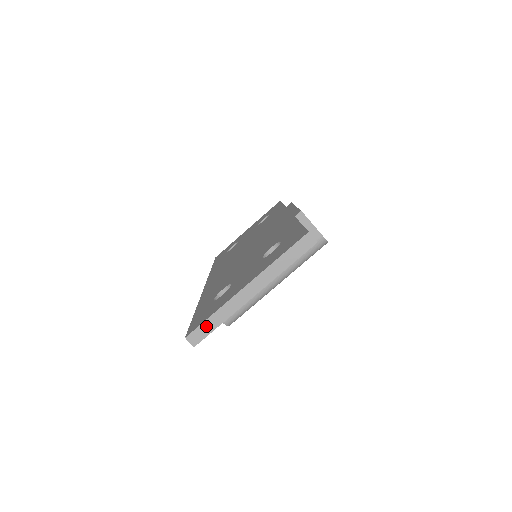
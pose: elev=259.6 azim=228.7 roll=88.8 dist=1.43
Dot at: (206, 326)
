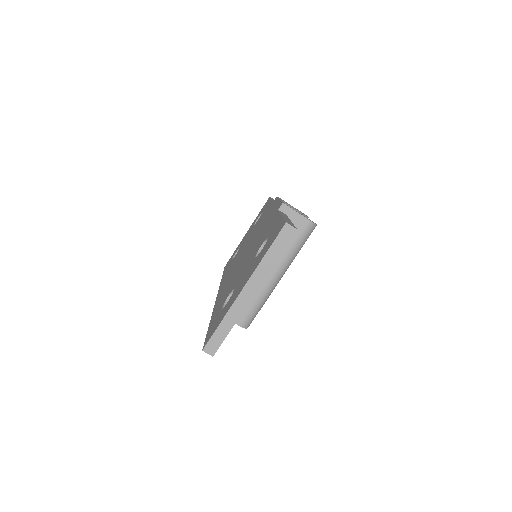
Dot at: (218, 335)
